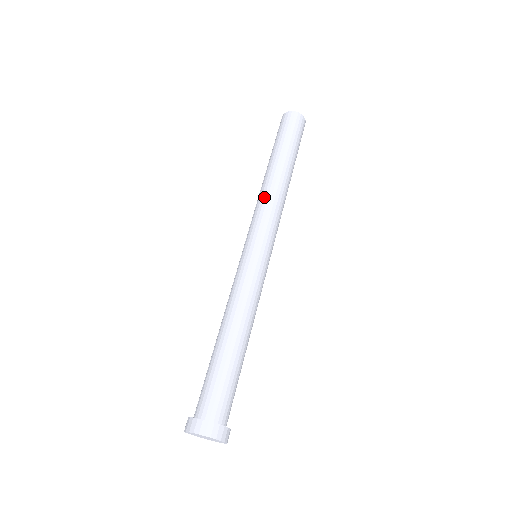
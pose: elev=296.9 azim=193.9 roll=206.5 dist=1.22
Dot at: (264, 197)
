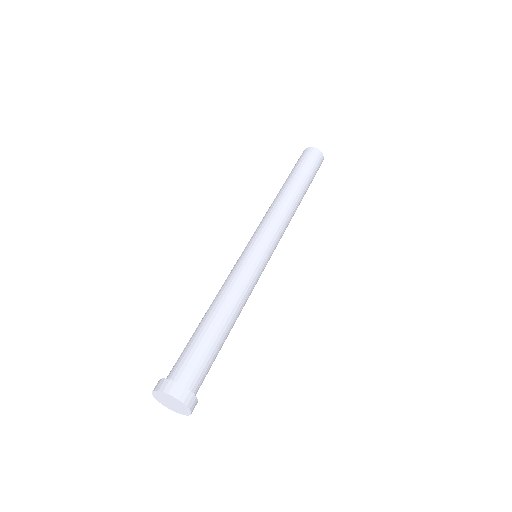
Dot at: (272, 208)
